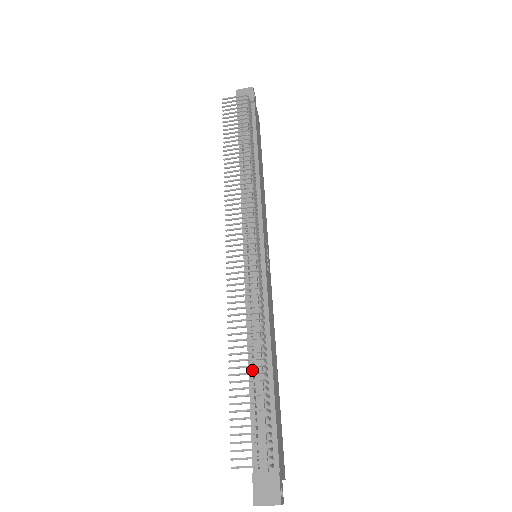
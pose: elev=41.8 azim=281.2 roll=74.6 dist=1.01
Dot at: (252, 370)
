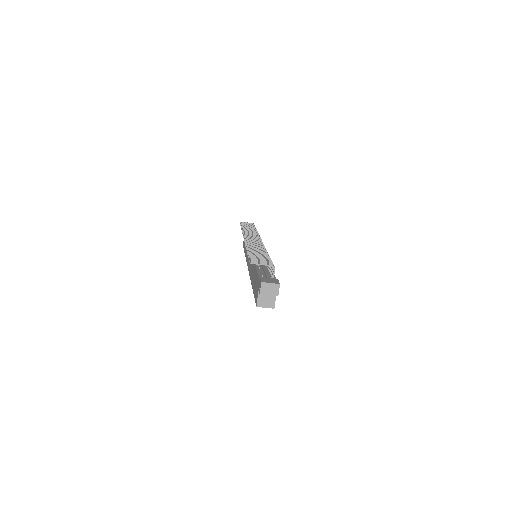
Dot at: occluded
